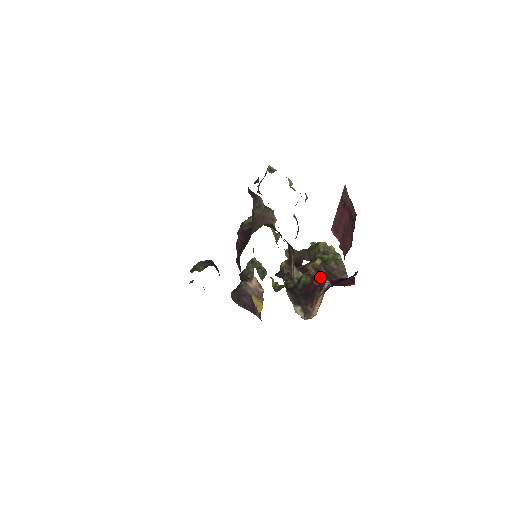
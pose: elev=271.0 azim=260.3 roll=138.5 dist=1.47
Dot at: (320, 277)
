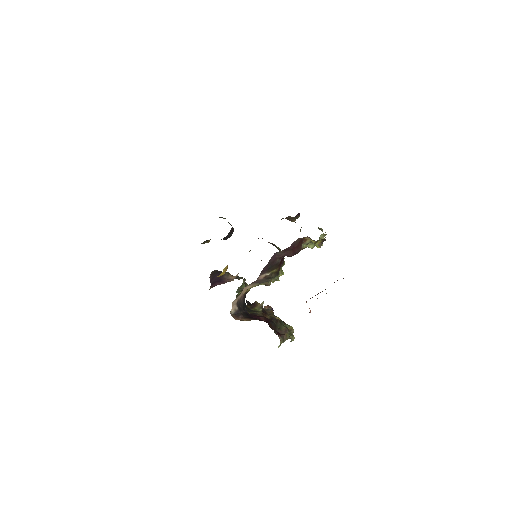
Dot at: (268, 320)
